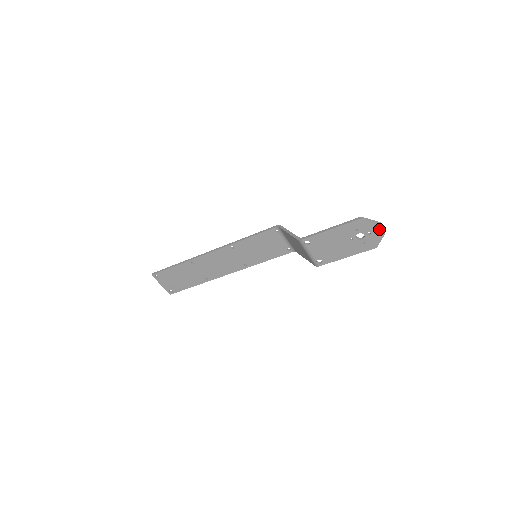
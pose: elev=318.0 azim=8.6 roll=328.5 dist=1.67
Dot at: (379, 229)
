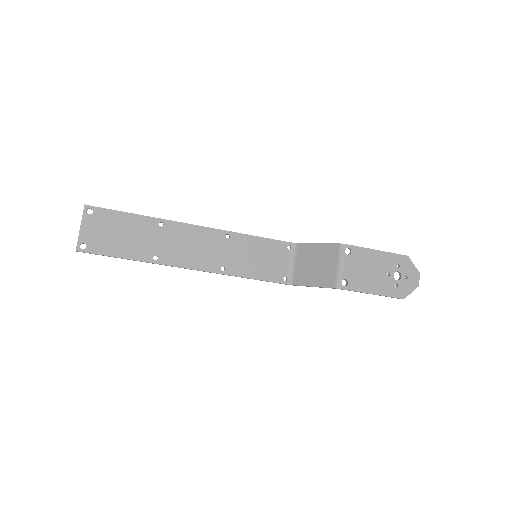
Dot at: (416, 278)
